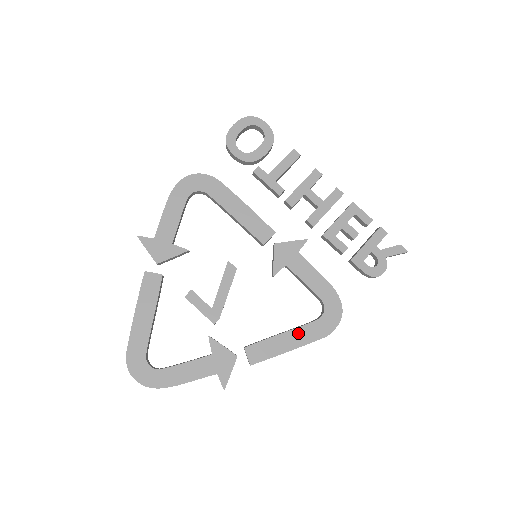
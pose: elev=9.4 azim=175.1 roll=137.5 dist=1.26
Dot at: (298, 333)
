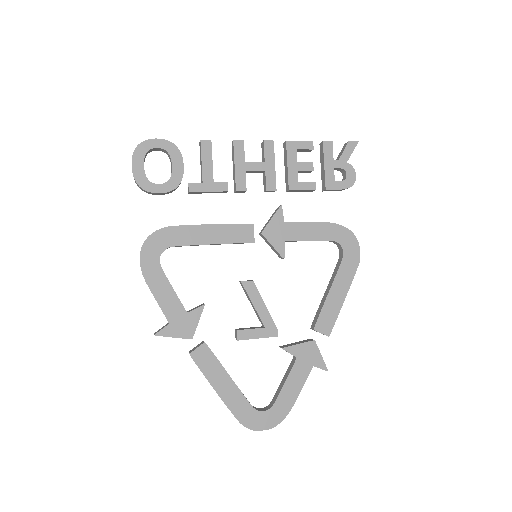
Dot at: (339, 281)
